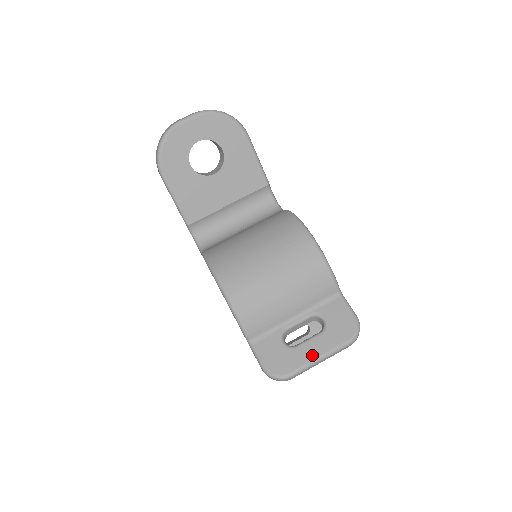
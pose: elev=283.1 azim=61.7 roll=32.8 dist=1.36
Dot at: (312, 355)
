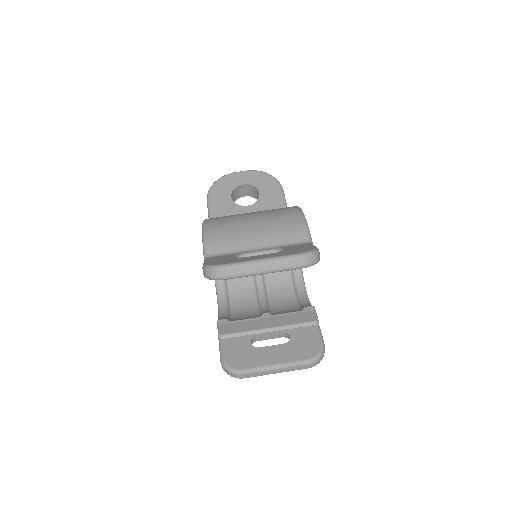
Dot at: (256, 258)
